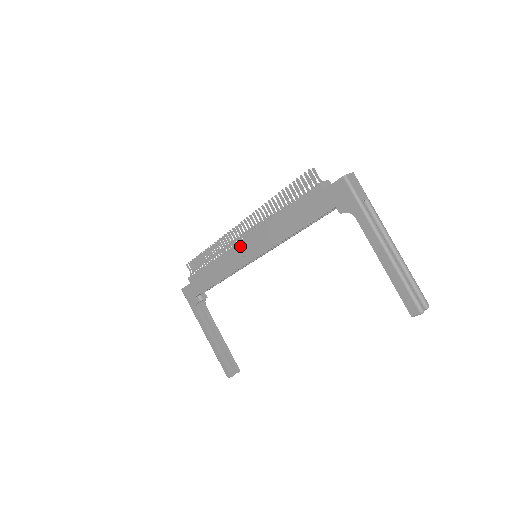
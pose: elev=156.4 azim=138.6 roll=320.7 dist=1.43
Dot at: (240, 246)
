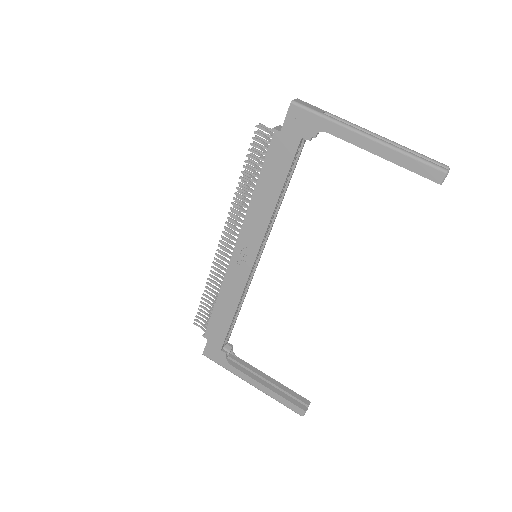
Dot at: (235, 256)
